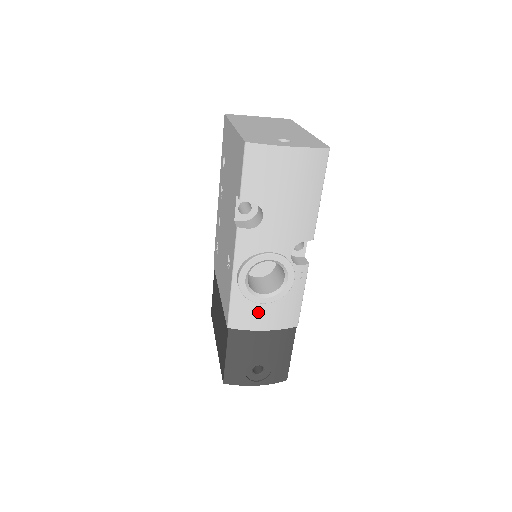
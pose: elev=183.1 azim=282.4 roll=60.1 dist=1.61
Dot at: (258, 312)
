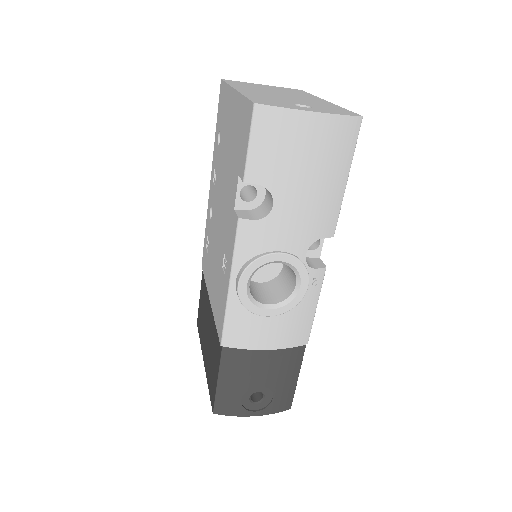
Dot at: (260, 327)
